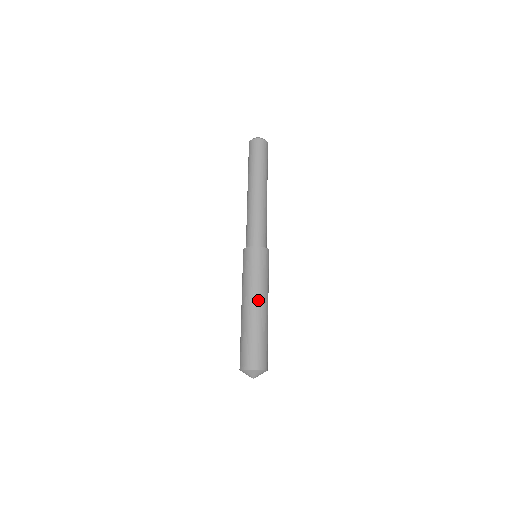
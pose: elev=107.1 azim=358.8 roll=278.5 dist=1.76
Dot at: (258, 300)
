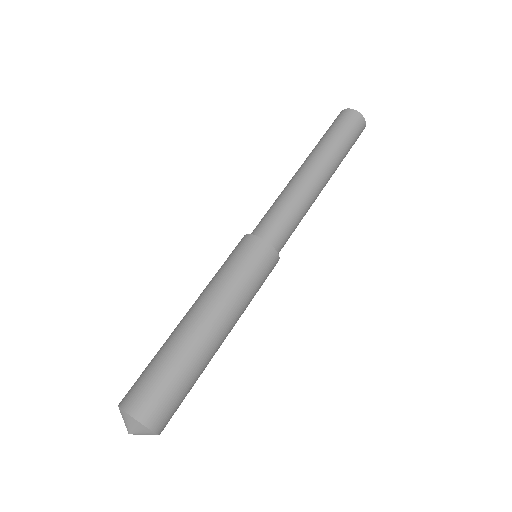
Dot at: (197, 306)
